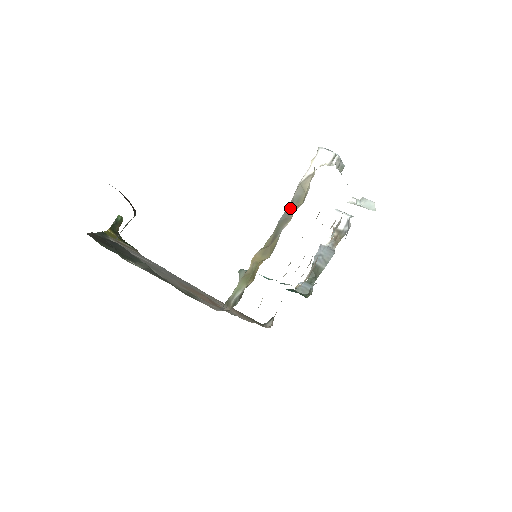
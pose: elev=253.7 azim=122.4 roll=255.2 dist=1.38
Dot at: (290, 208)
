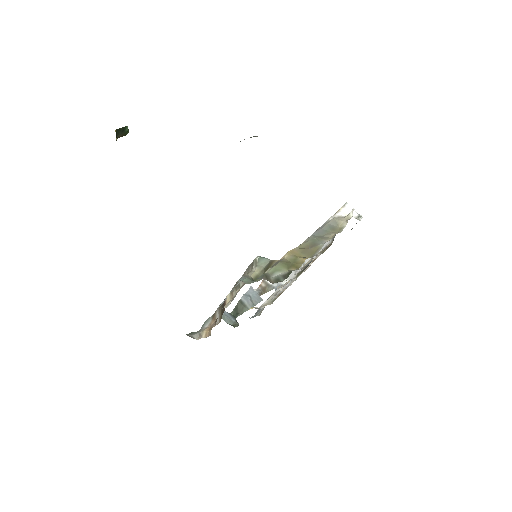
Dot at: (325, 230)
